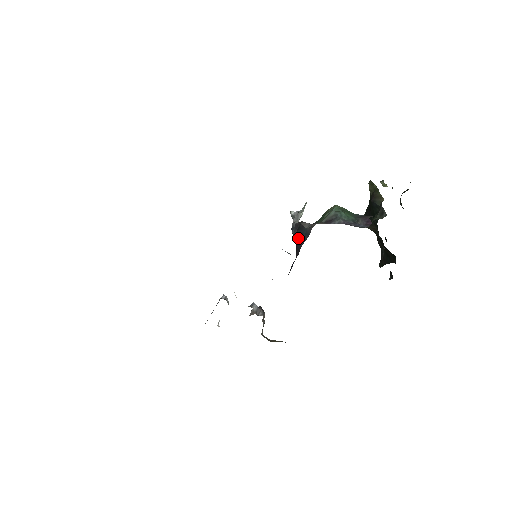
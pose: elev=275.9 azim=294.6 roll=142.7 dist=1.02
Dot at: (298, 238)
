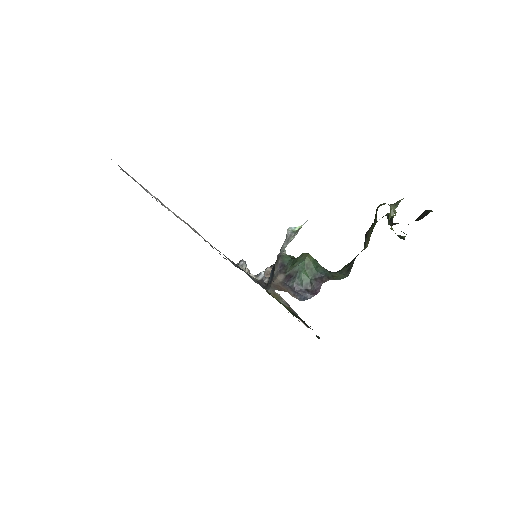
Dot at: (270, 274)
